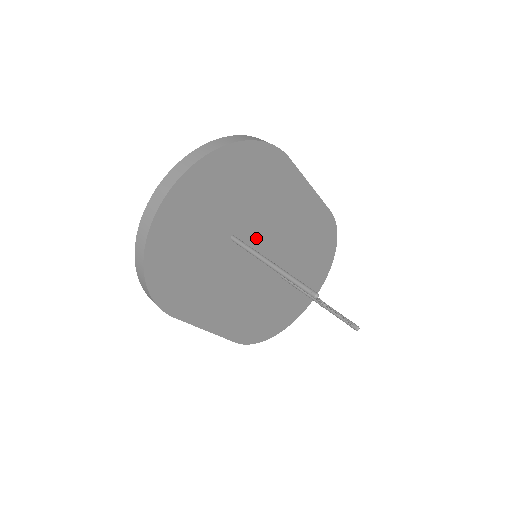
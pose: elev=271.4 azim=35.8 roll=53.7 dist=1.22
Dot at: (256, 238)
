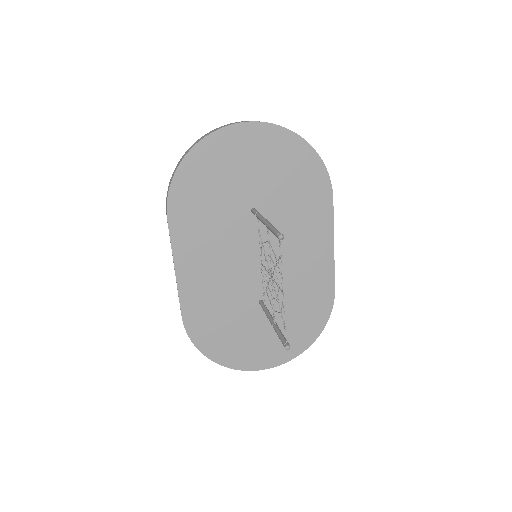
Dot at: occluded
